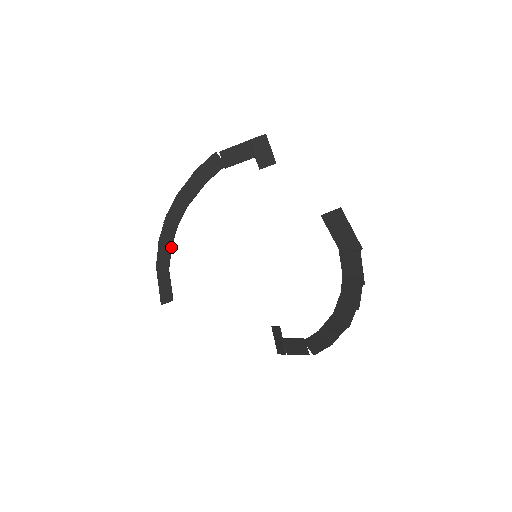
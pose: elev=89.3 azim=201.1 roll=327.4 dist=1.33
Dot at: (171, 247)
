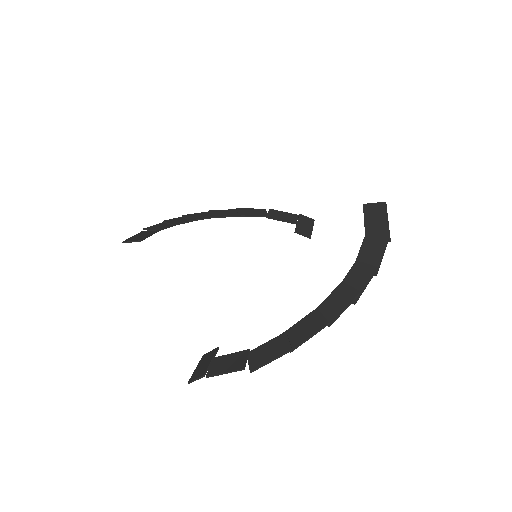
Dot at: (174, 225)
